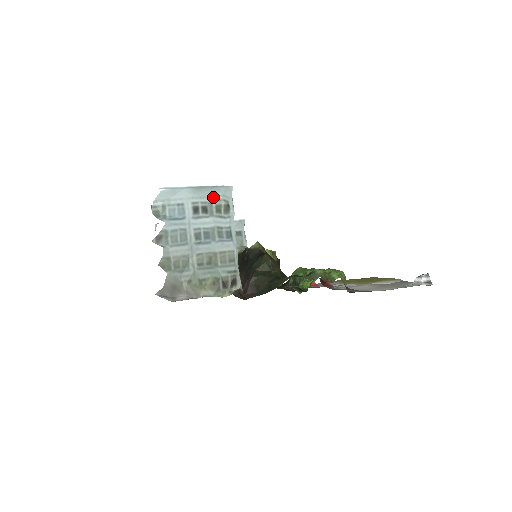
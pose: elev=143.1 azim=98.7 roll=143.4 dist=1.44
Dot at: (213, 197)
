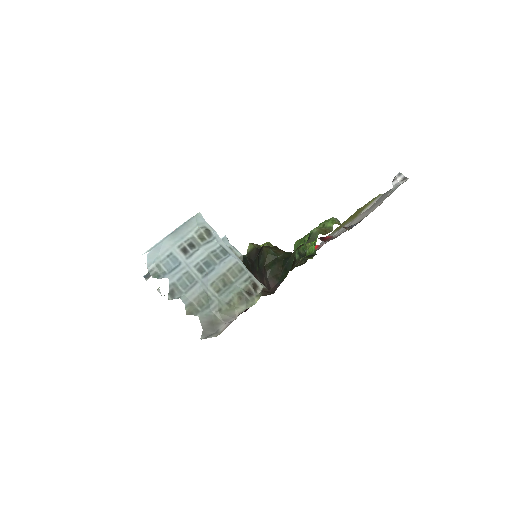
Dot at: (191, 231)
